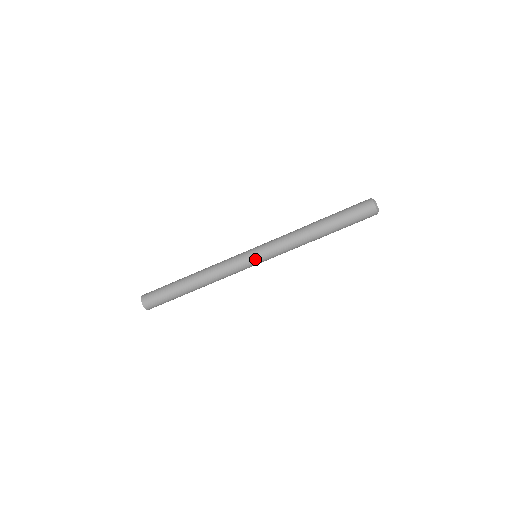
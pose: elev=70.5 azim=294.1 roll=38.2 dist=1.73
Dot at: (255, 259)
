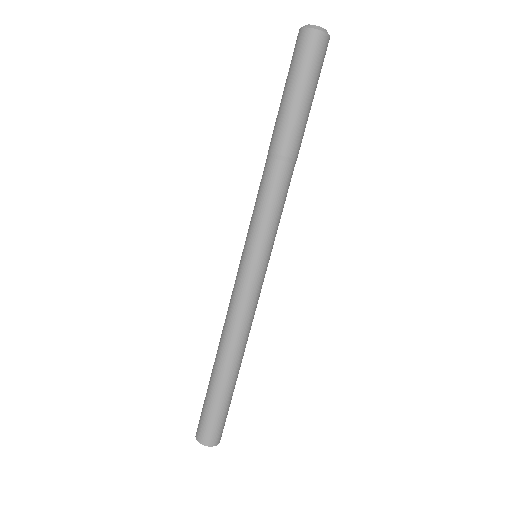
Dot at: (260, 262)
